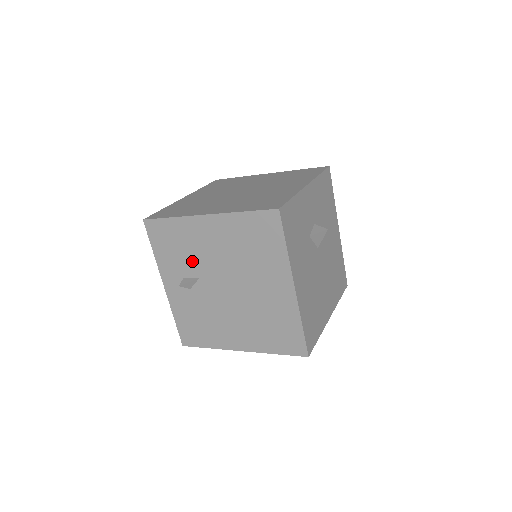
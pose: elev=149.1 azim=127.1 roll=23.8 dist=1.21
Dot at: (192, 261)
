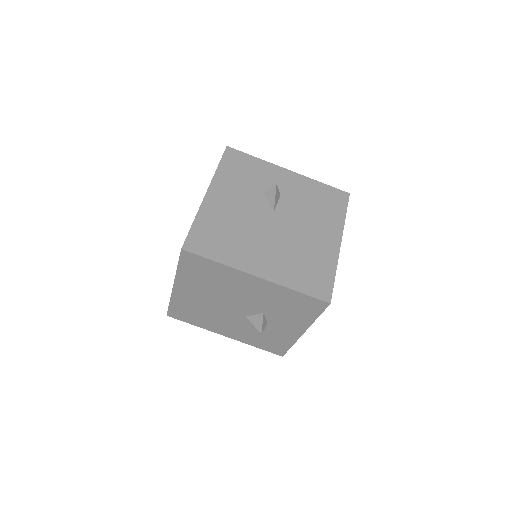
Dot at: occluded
